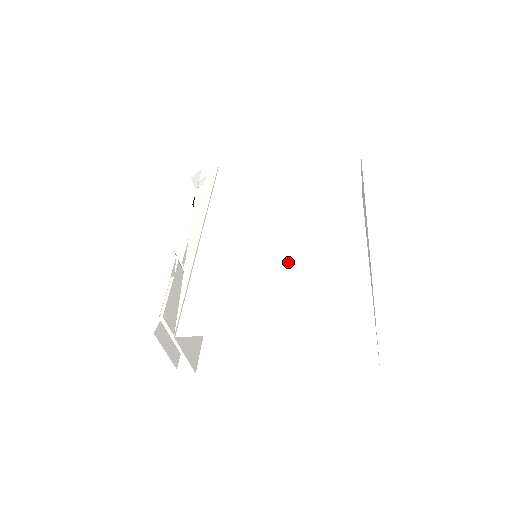
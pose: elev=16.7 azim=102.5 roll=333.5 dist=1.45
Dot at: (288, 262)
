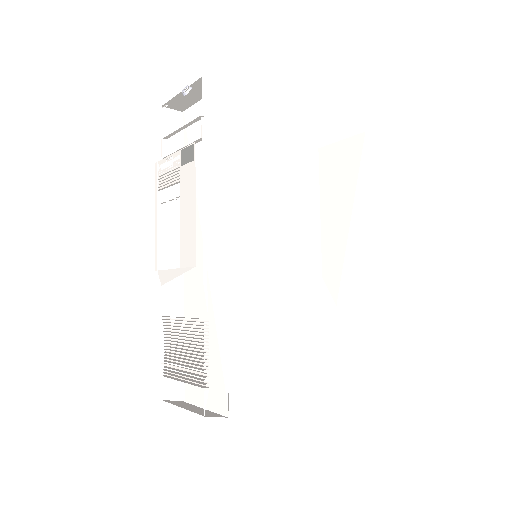
Dot at: (318, 303)
